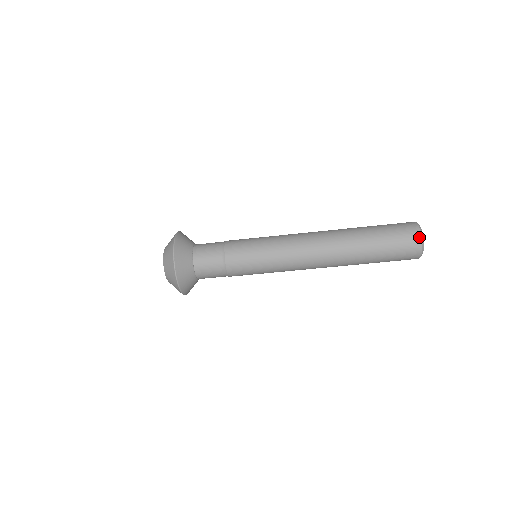
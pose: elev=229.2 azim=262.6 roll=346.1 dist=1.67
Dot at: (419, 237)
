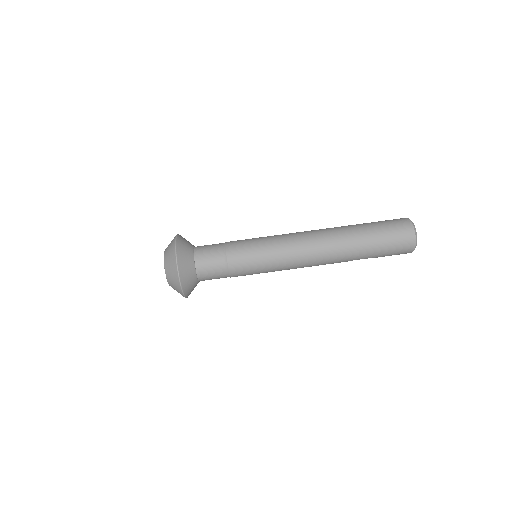
Dot at: (410, 224)
